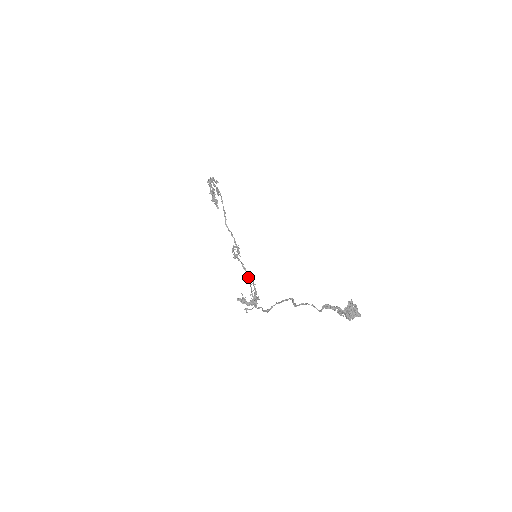
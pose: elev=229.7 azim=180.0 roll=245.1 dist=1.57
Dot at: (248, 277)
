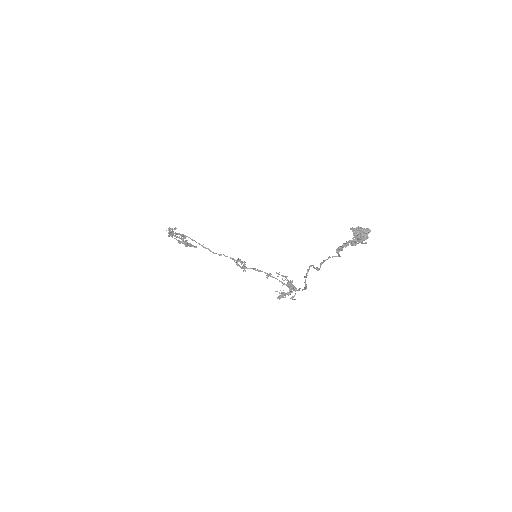
Dot at: (268, 275)
